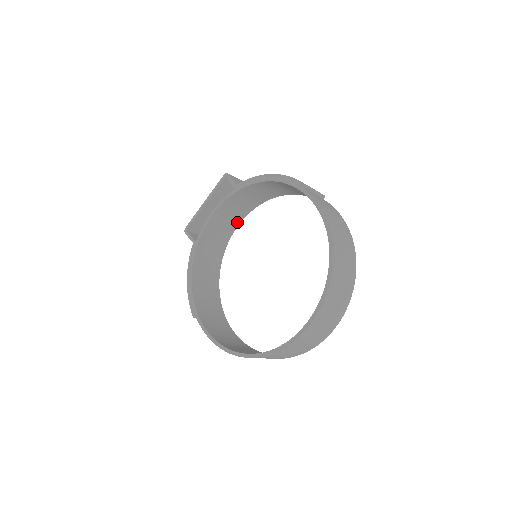
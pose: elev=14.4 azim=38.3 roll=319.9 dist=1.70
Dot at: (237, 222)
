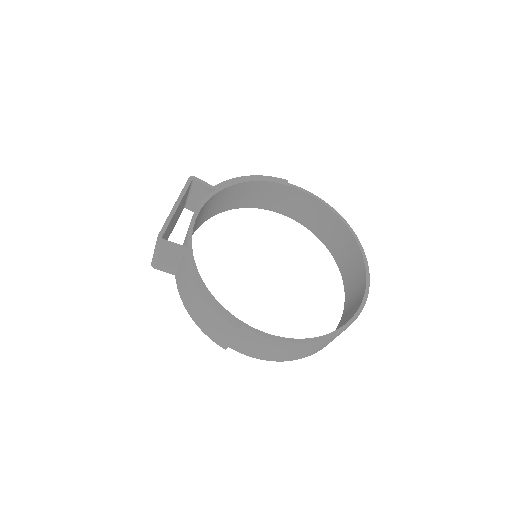
Dot at: occluded
